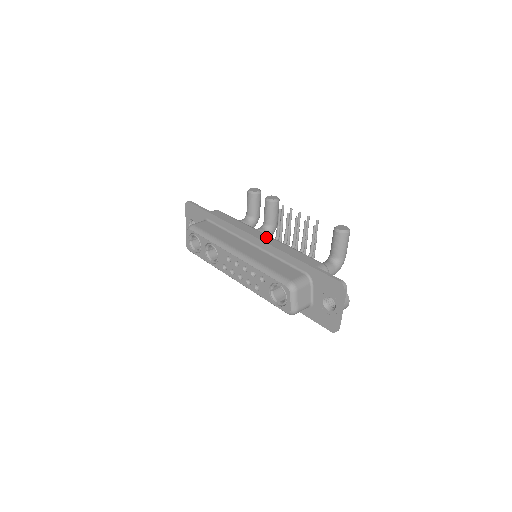
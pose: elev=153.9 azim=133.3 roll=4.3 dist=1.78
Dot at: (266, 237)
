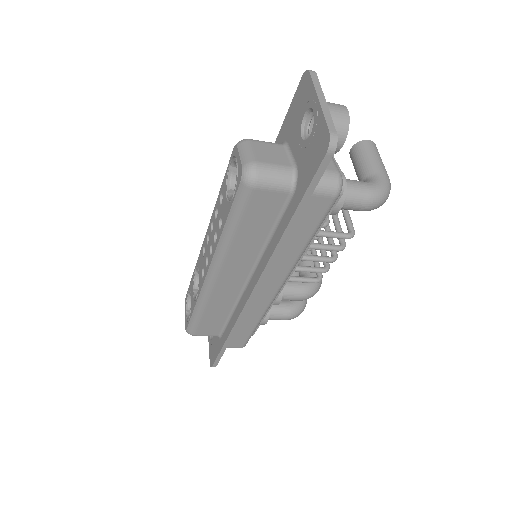
Dot at: occluded
